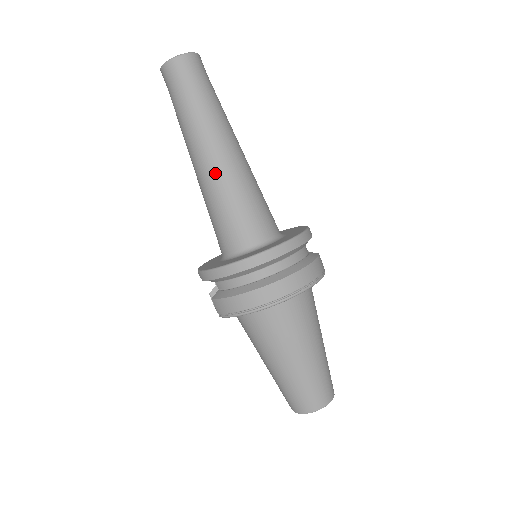
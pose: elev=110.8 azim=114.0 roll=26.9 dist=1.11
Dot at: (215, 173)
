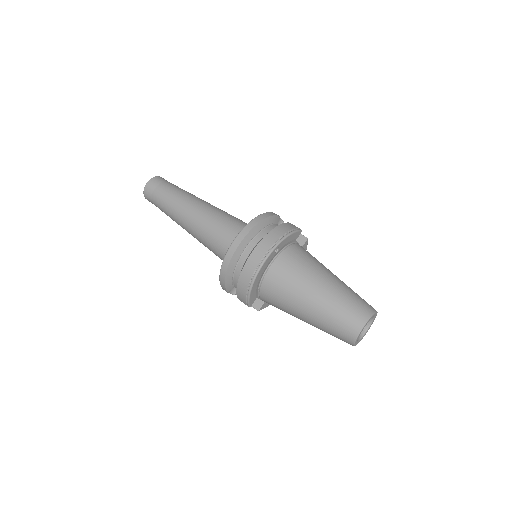
Dot at: (195, 224)
